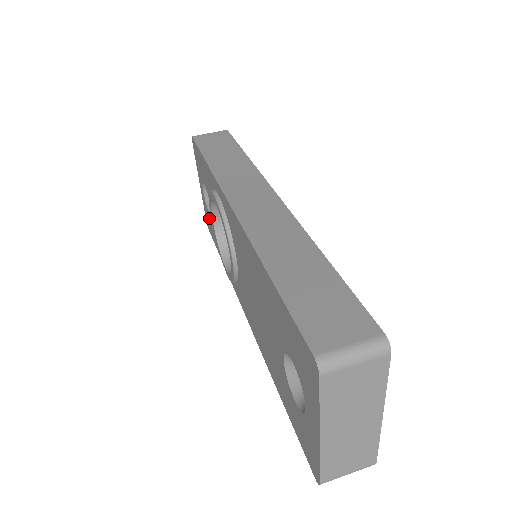
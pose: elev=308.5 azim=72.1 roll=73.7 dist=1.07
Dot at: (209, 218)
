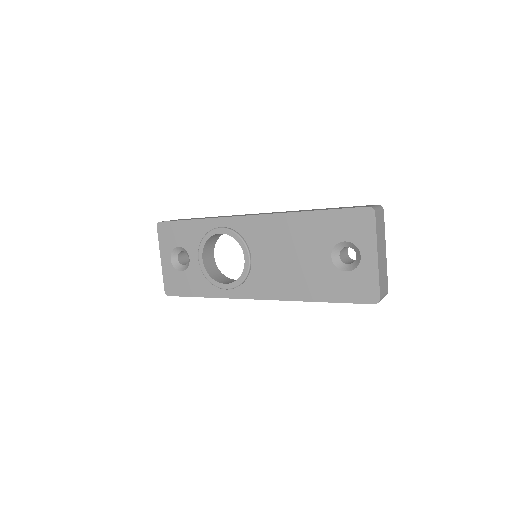
Dot at: (179, 277)
